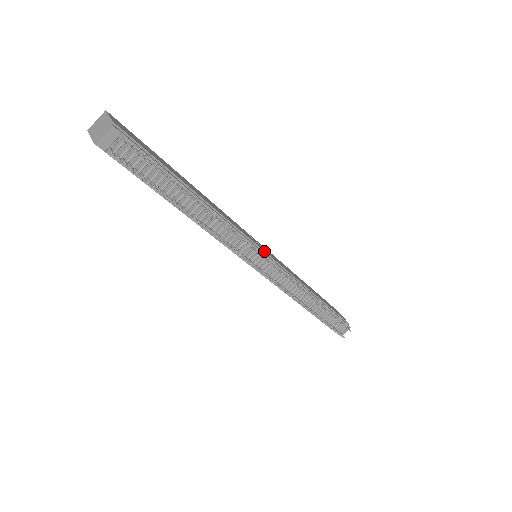
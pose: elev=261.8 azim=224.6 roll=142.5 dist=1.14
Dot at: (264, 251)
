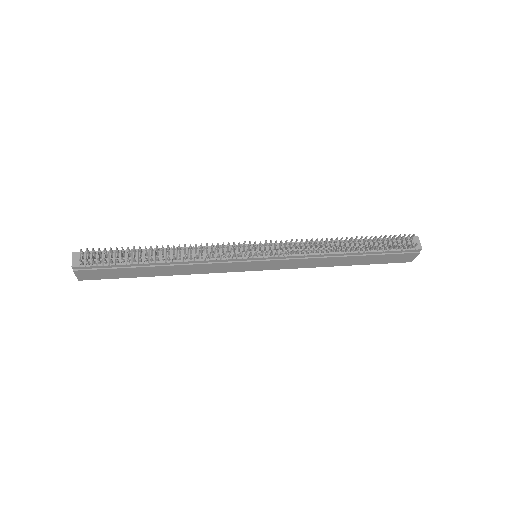
Dot at: (252, 245)
